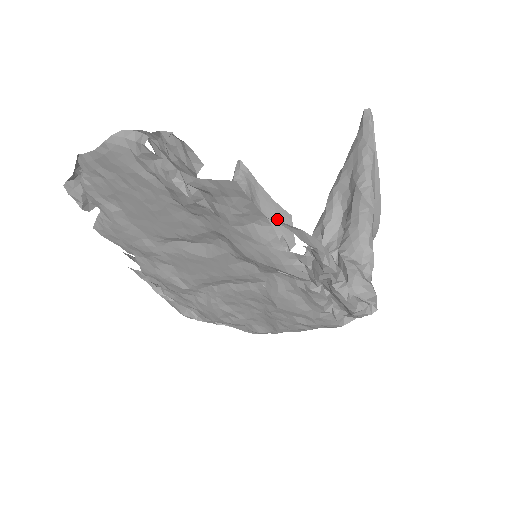
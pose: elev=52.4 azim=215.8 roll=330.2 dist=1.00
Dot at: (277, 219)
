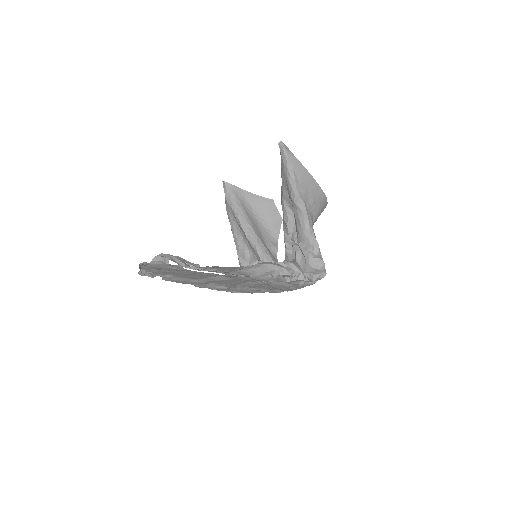
Dot at: (264, 208)
